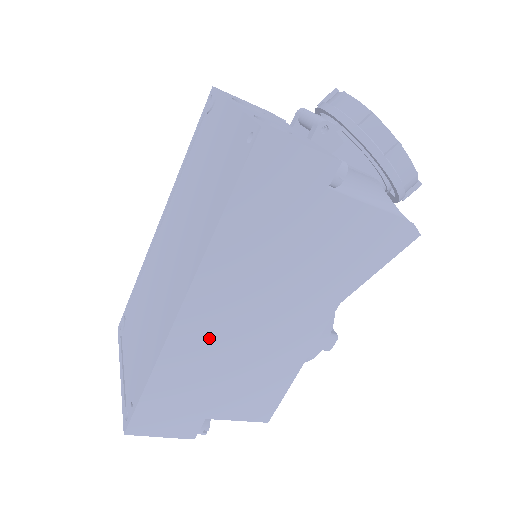
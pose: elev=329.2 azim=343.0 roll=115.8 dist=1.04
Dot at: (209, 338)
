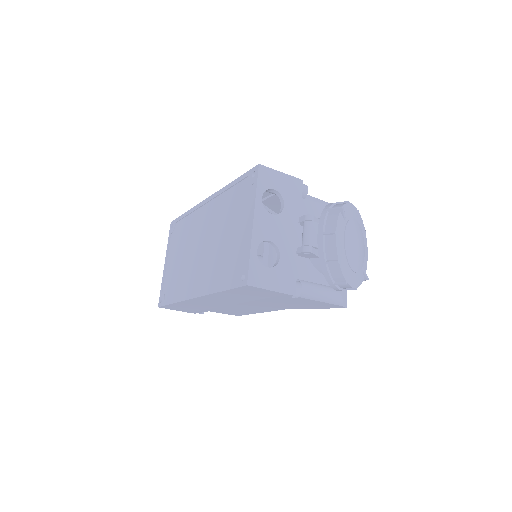
Dot at: (207, 304)
